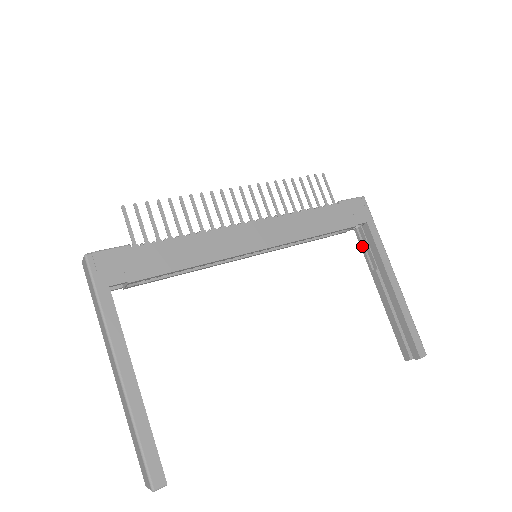
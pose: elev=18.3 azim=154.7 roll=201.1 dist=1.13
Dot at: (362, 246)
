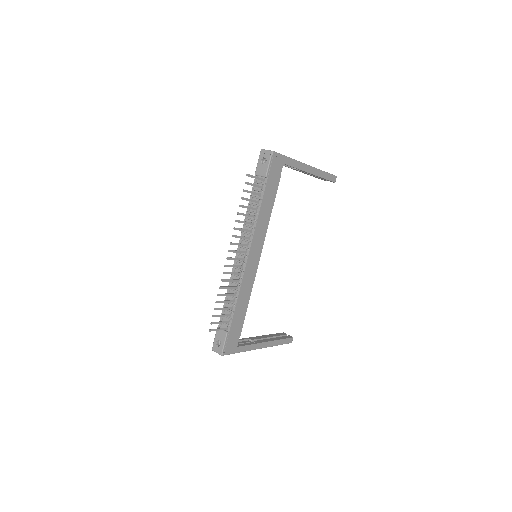
Dot at: occluded
